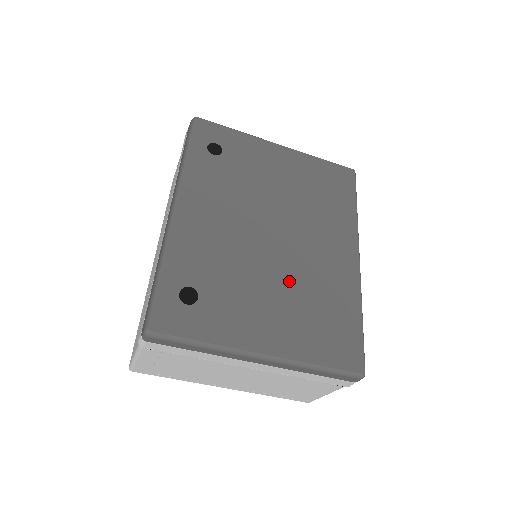
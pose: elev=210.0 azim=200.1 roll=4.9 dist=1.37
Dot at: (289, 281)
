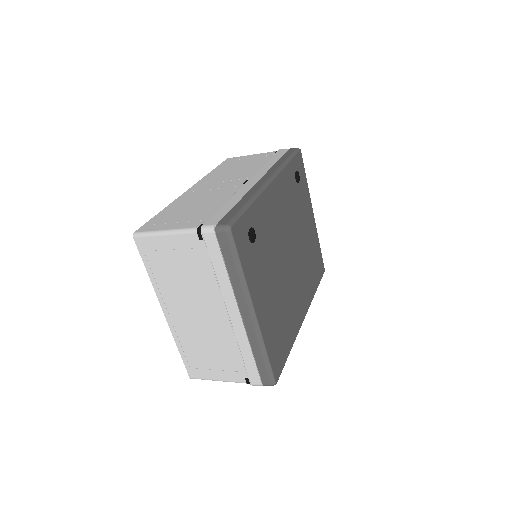
Dot at: (282, 289)
